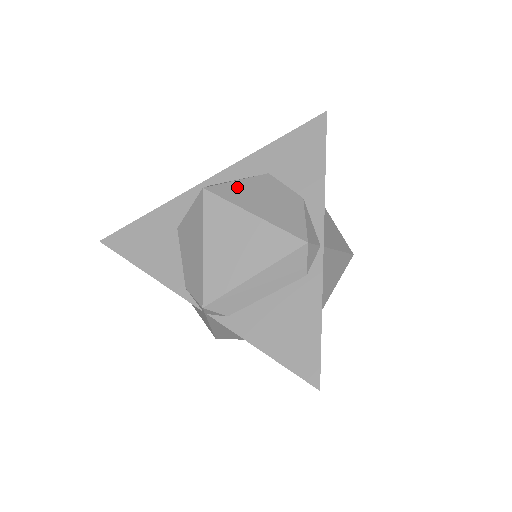
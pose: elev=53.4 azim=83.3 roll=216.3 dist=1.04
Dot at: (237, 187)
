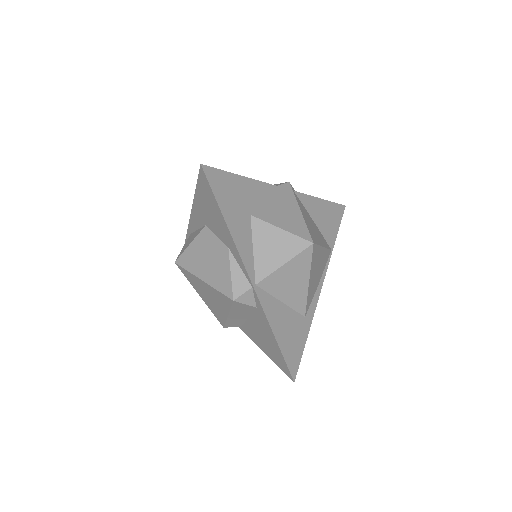
Dot at: (190, 253)
